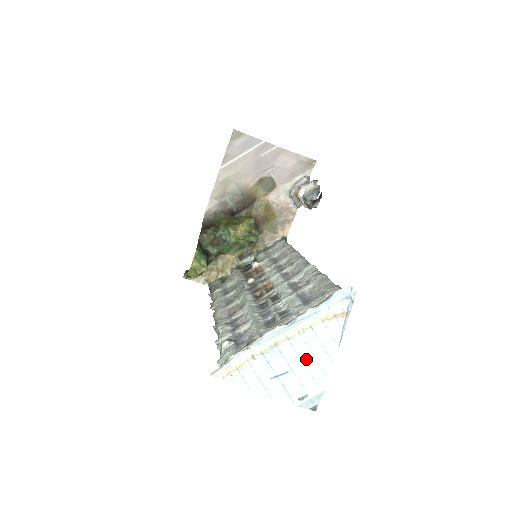
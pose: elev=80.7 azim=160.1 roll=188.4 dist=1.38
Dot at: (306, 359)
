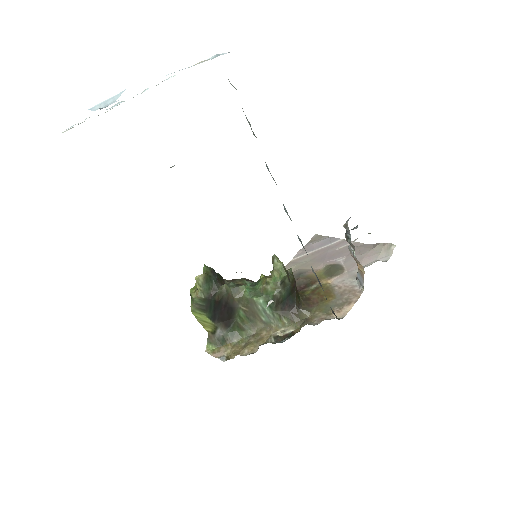
Dot at: occluded
